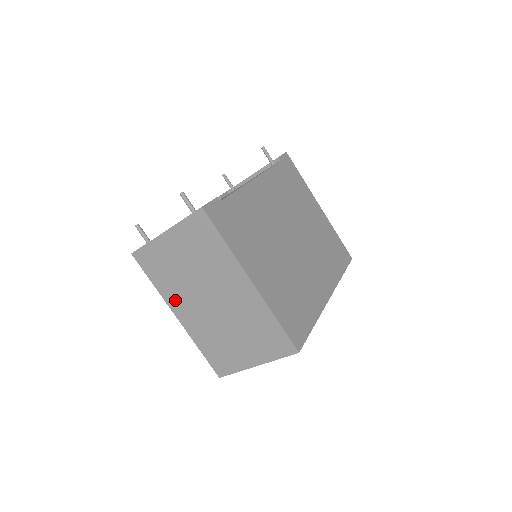
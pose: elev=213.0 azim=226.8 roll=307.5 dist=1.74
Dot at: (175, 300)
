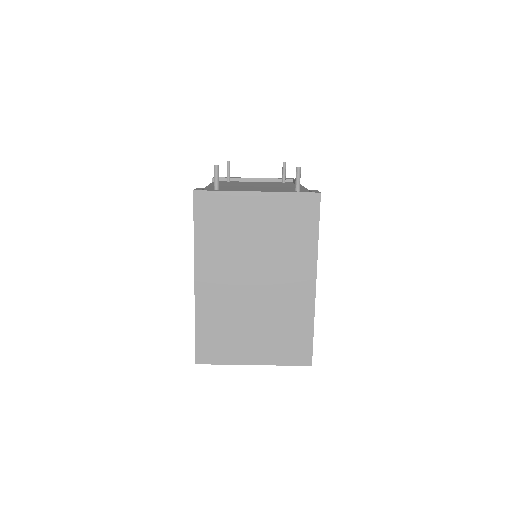
Dot at: (209, 263)
